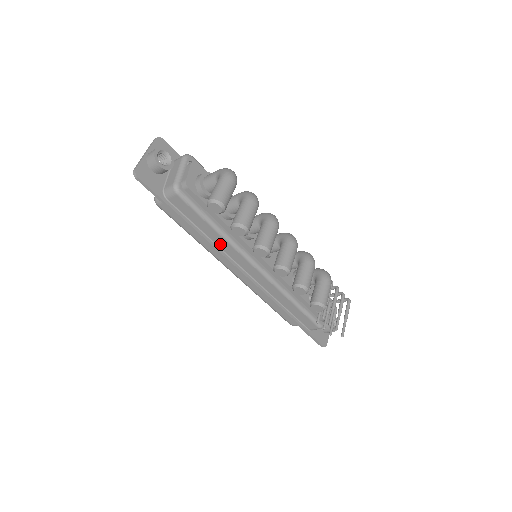
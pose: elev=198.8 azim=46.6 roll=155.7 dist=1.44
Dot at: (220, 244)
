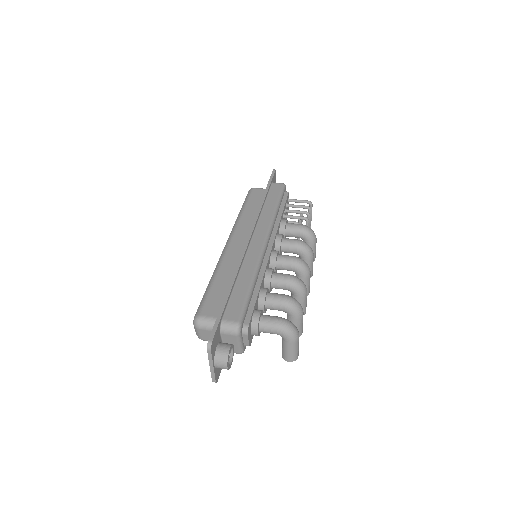
Dot at: occluded
